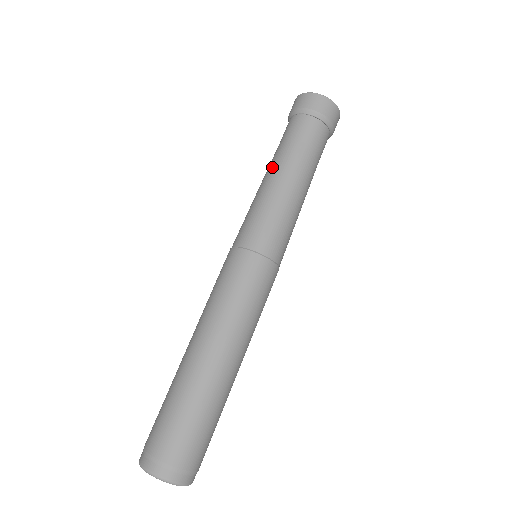
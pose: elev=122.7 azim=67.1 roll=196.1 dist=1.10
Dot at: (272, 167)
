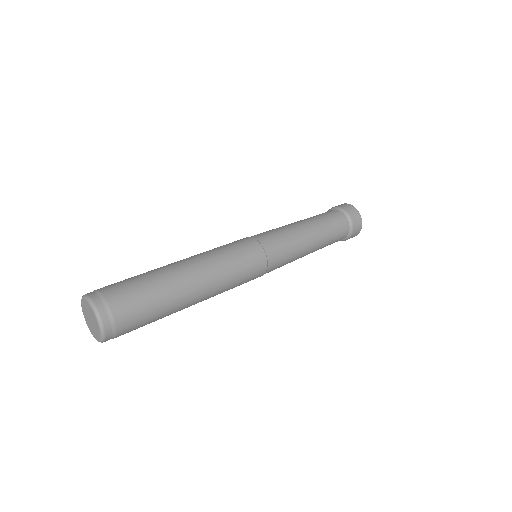
Dot at: (302, 220)
